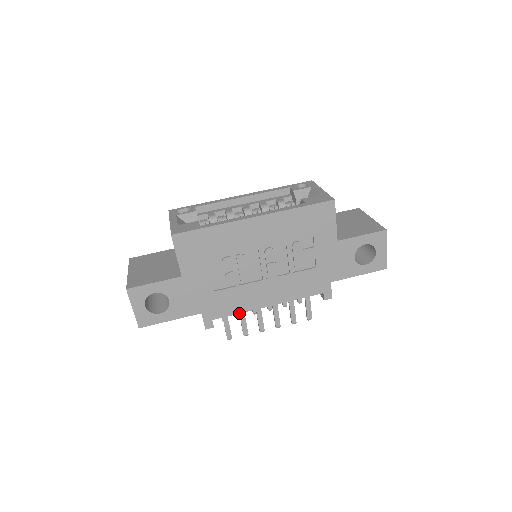
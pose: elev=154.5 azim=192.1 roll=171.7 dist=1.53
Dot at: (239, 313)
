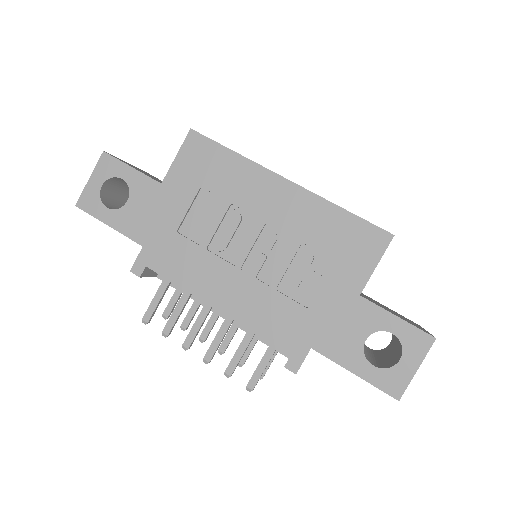
Dot at: (179, 285)
